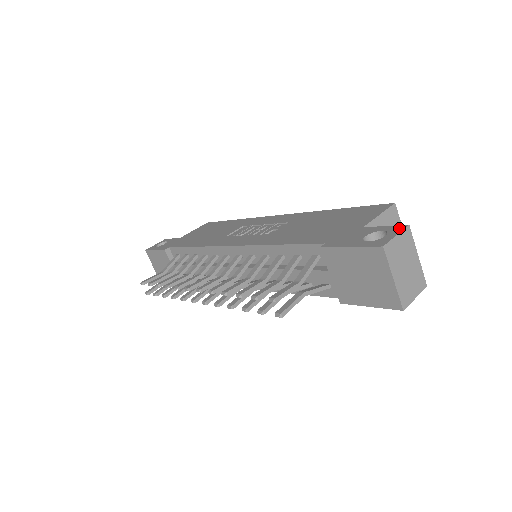
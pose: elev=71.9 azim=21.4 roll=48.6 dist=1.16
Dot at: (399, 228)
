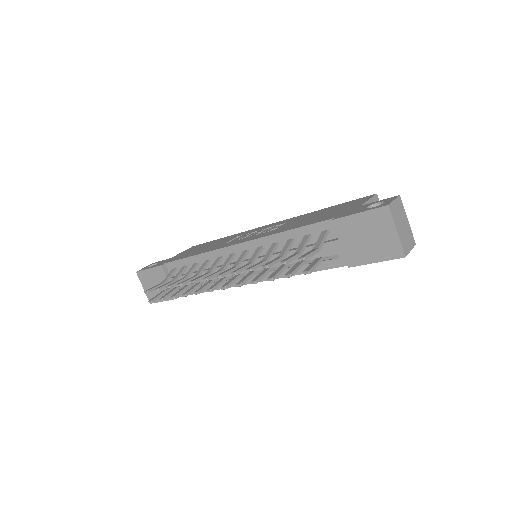
Dot at: (393, 197)
